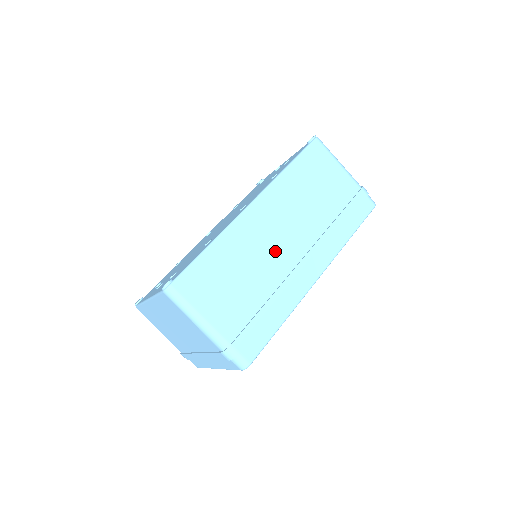
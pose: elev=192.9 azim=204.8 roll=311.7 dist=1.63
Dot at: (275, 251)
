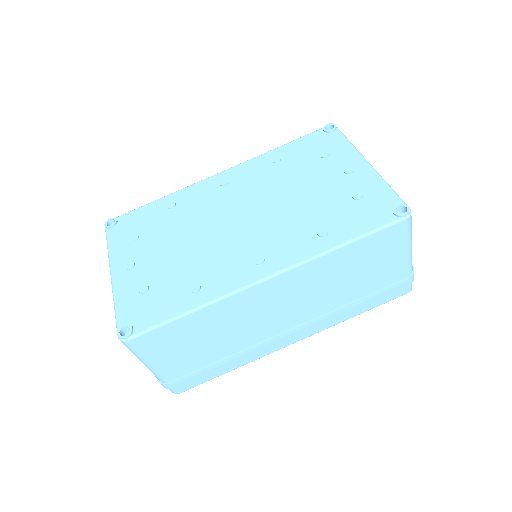
Dot at: (262, 322)
